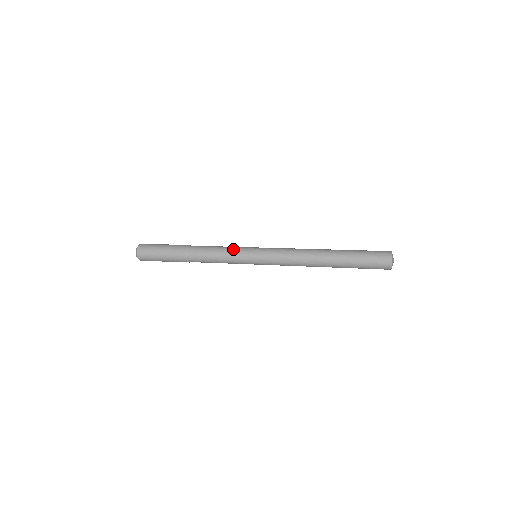
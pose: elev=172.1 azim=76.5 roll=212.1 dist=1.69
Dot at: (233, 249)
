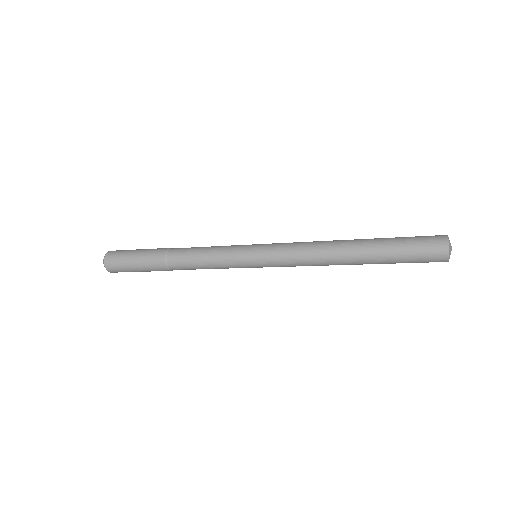
Dot at: (226, 246)
